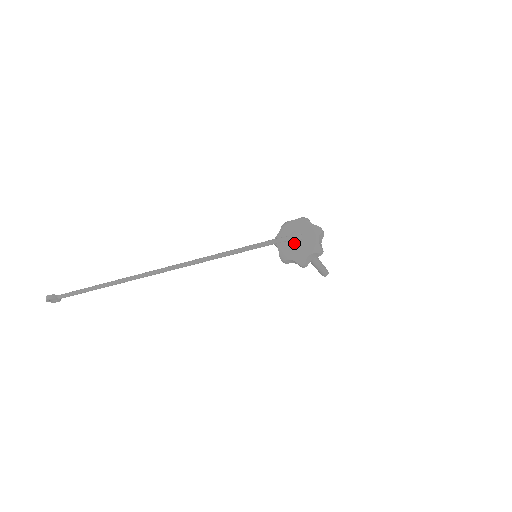
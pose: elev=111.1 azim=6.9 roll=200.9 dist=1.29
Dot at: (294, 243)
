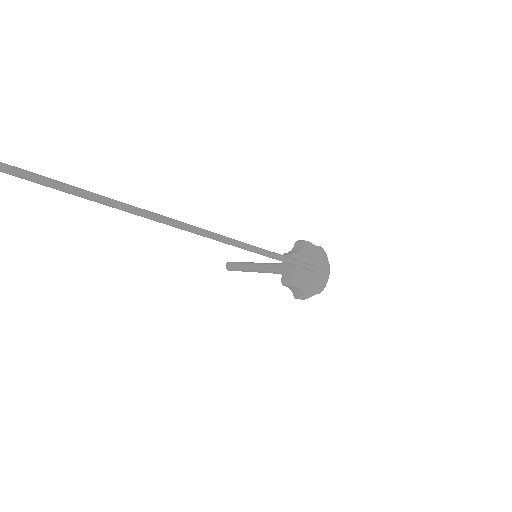
Dot at: (315, 276)
